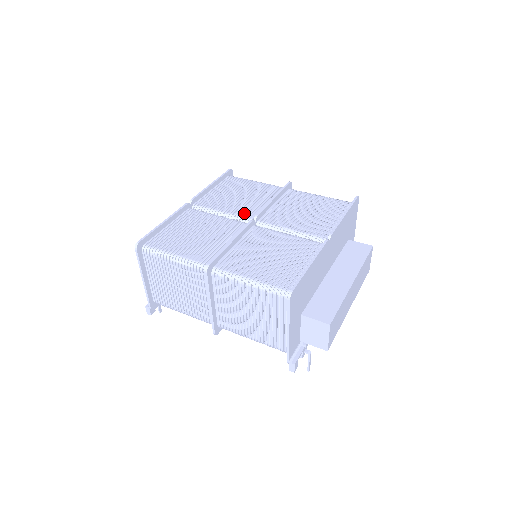
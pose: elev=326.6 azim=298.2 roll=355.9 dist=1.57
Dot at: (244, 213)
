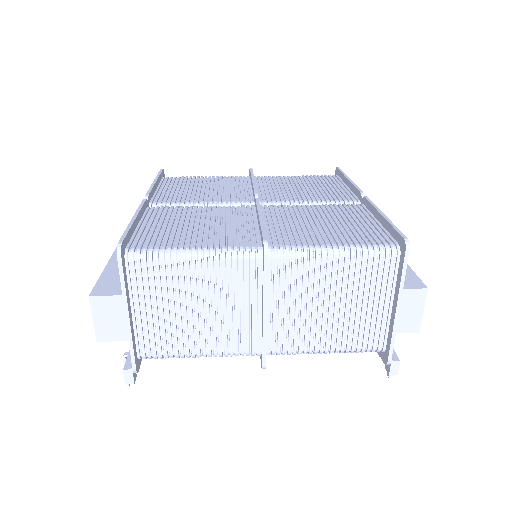
Dot at: (230, 199)
